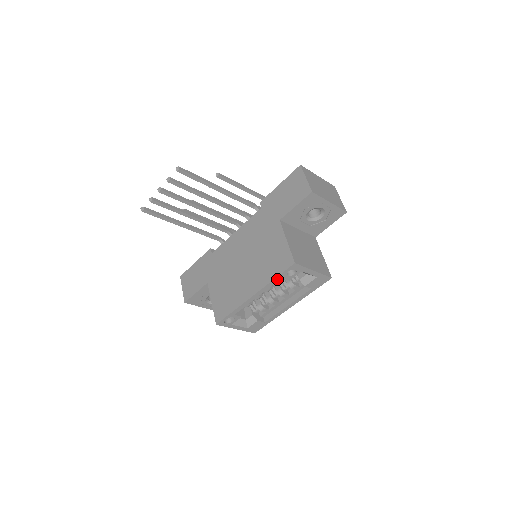
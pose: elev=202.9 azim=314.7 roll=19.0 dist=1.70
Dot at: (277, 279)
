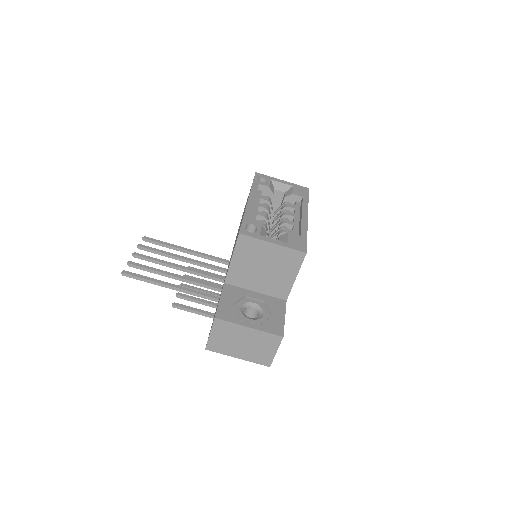
Dot at: (255, 185)
